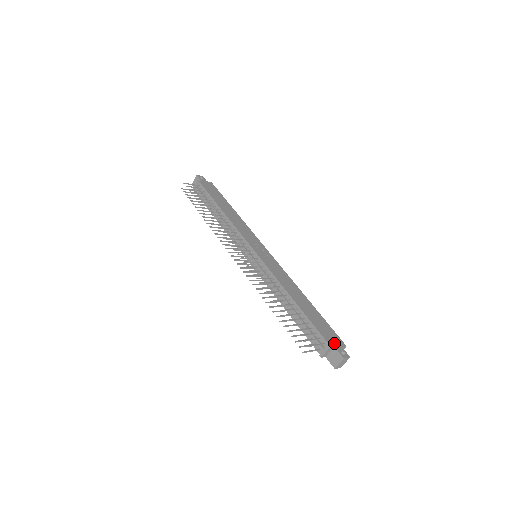
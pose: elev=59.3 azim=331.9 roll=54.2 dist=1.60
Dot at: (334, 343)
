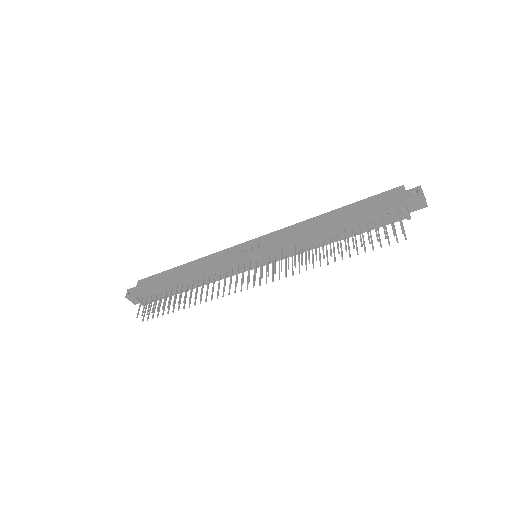
Dot at: (399, 199)
